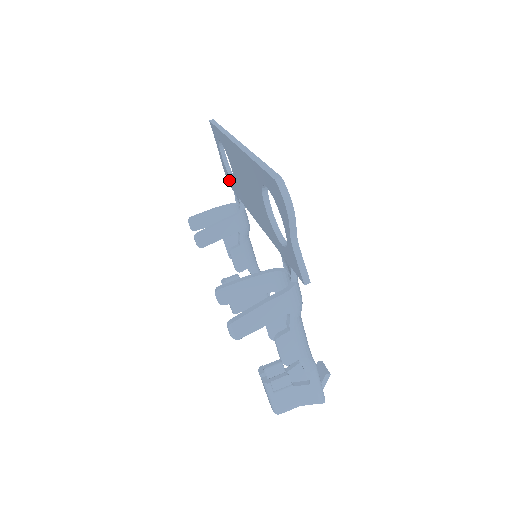
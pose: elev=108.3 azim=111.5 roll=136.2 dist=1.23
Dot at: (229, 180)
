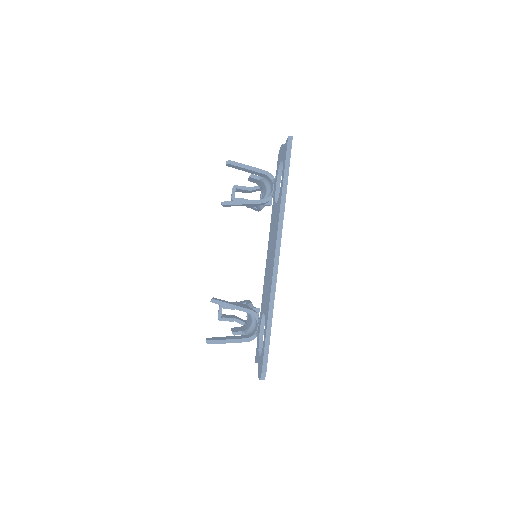
Dot at: (278, 166)
